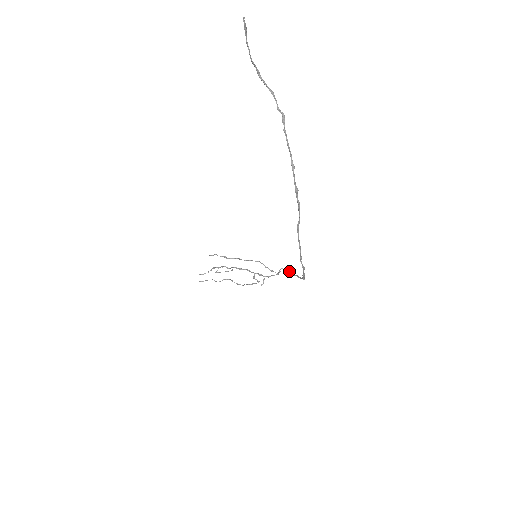
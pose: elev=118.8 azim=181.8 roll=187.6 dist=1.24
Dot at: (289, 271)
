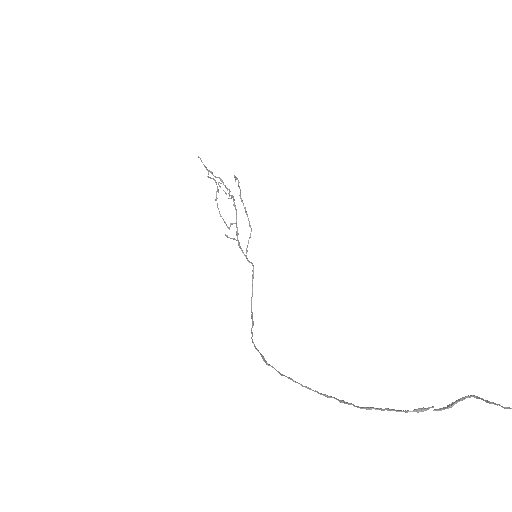
Dot at: occluded
